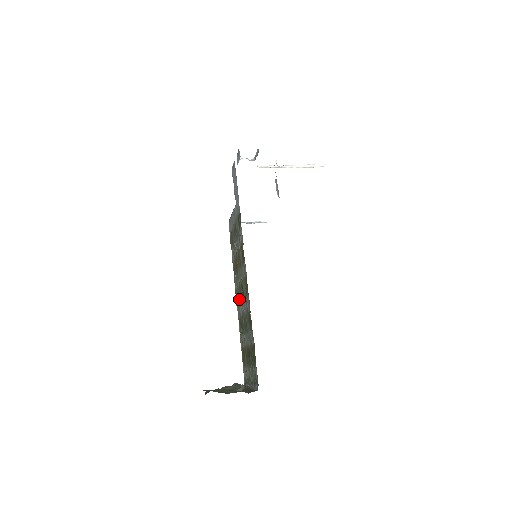
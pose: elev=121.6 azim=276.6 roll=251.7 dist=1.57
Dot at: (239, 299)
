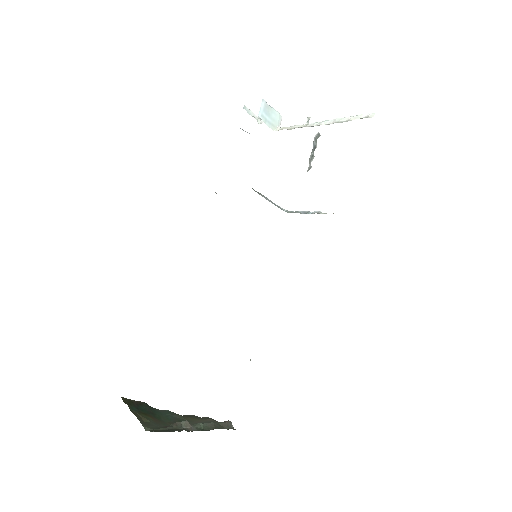
Dot at: occluded
